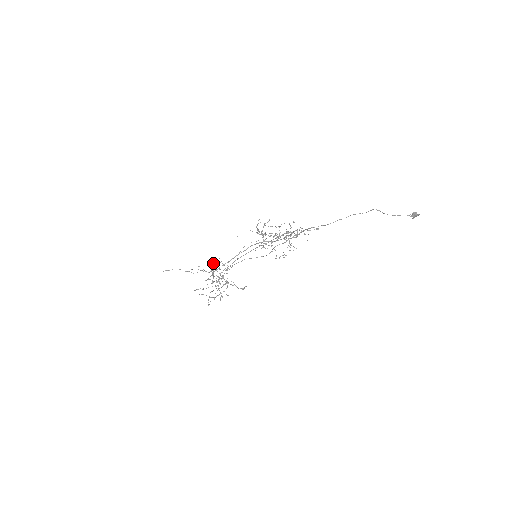
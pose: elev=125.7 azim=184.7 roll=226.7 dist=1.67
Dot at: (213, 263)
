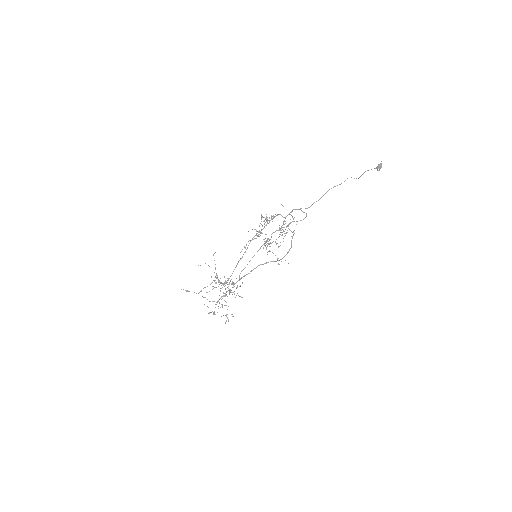
Dot at: occluded
